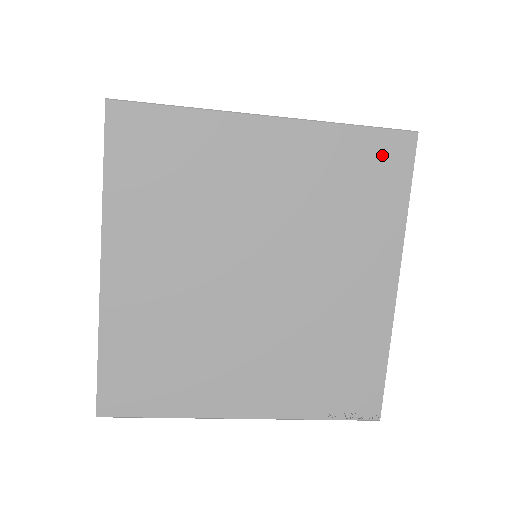
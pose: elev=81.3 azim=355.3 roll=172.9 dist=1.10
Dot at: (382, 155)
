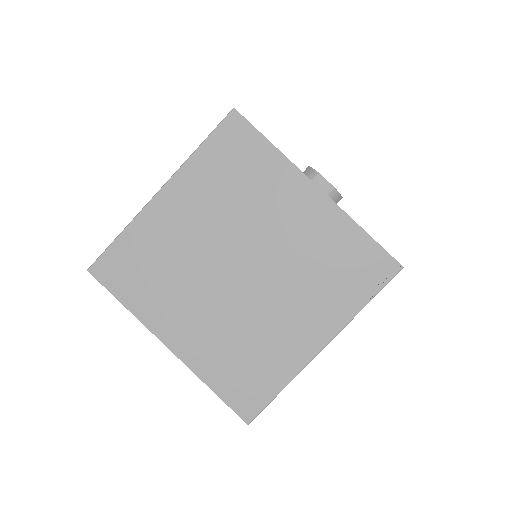
Dot at: (230, 140)
